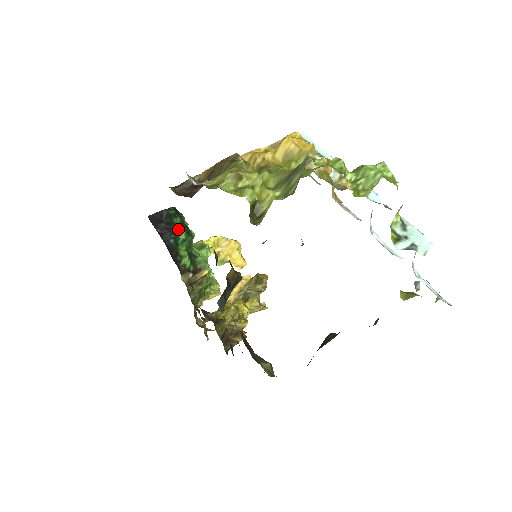
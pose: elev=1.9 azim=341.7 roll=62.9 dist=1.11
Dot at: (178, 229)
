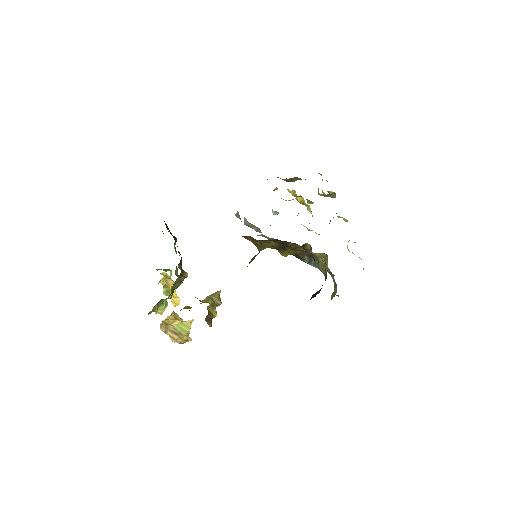
Dot at: occluded
